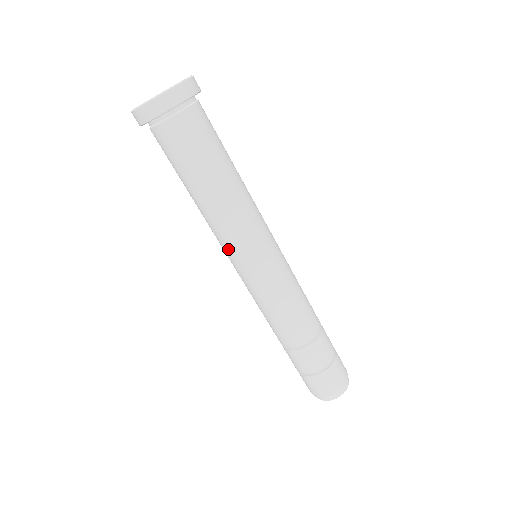
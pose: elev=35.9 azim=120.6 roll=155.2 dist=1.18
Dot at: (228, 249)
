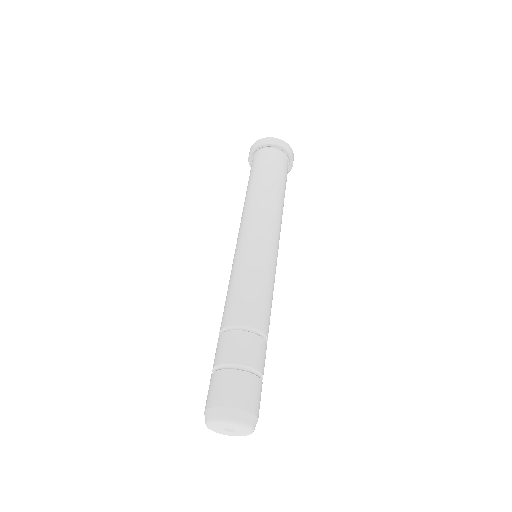
Dot at: (254, 224)
